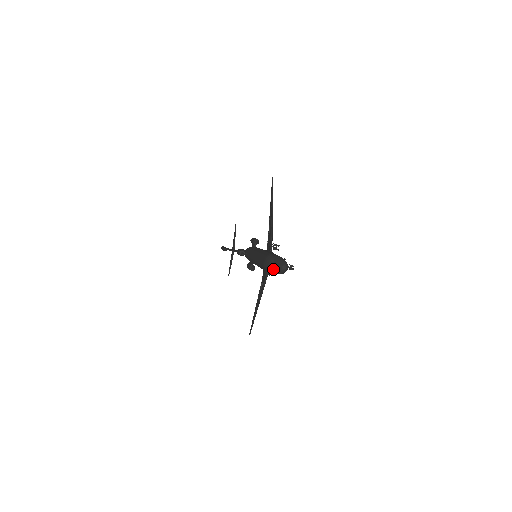
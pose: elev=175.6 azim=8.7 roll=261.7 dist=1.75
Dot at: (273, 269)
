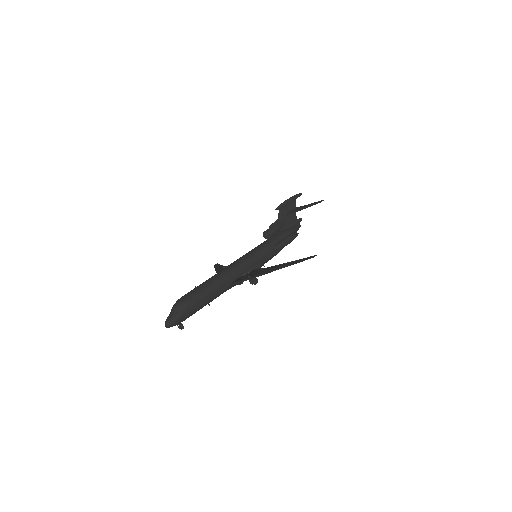
Dot at: (170, 312)
